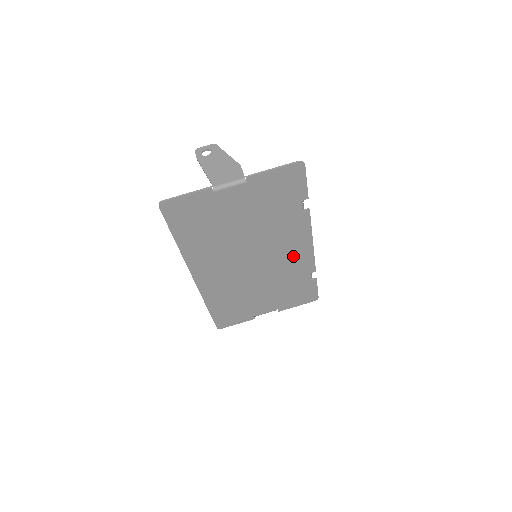
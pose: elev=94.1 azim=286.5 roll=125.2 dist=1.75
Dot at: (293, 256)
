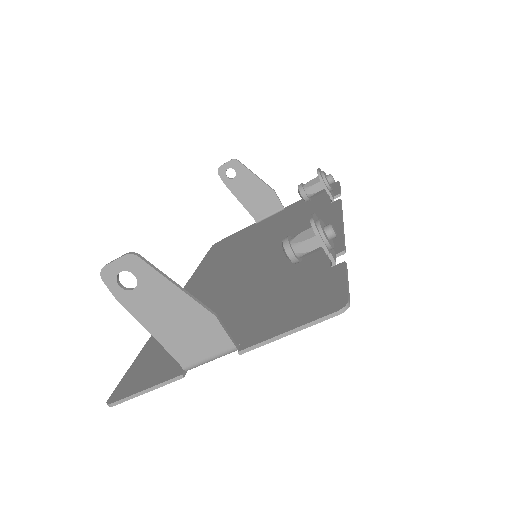
Dot at: occluded
